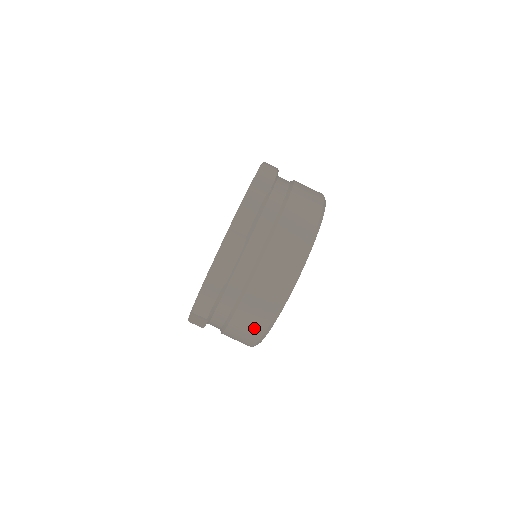
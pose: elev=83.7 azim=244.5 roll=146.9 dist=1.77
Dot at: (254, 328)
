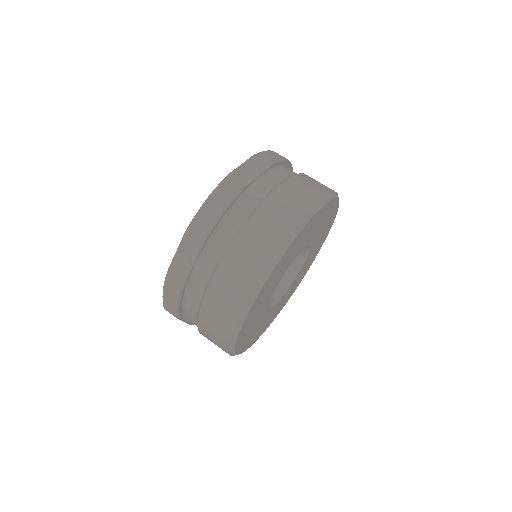
Dot at: (219, 337)
